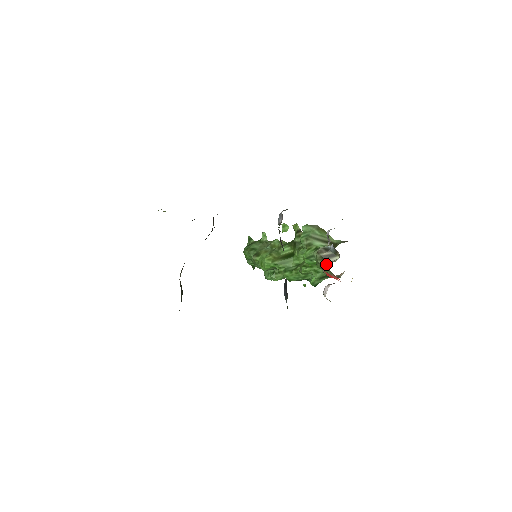
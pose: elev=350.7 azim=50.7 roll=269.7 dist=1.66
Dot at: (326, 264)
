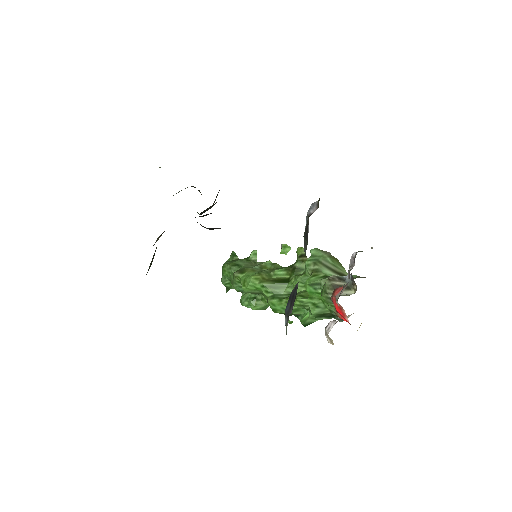
Dot at: occluded
